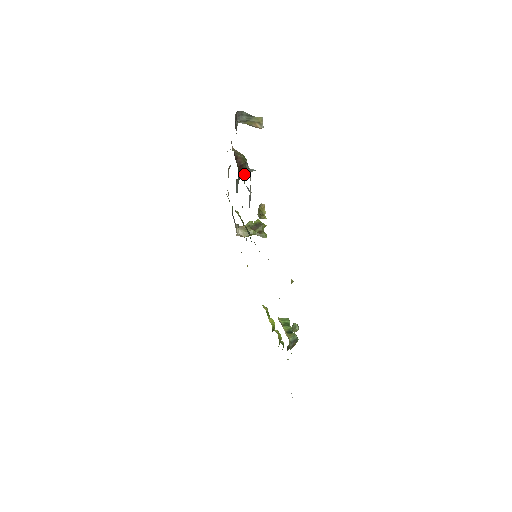
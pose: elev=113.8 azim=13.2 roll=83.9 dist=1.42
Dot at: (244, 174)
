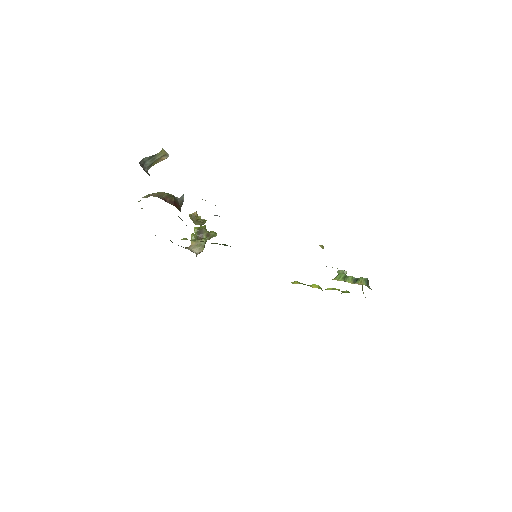
Dot at: occluded
